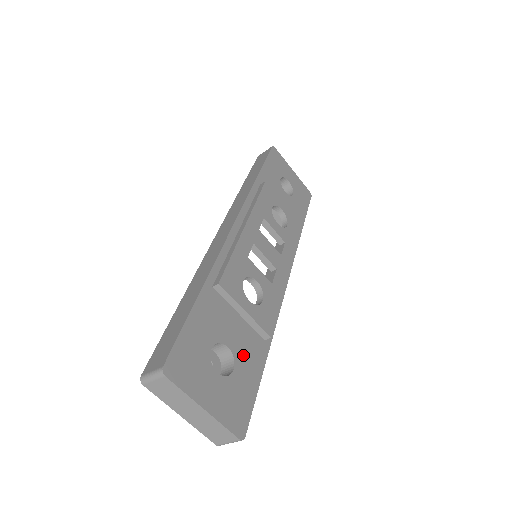
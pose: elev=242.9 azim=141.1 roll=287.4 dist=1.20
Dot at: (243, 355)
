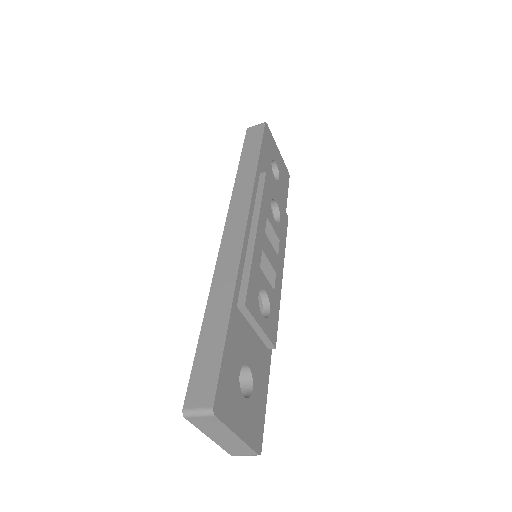
Dot at: (257, 371)
